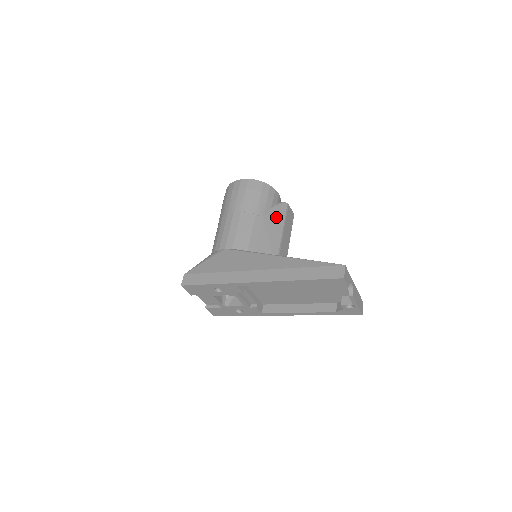
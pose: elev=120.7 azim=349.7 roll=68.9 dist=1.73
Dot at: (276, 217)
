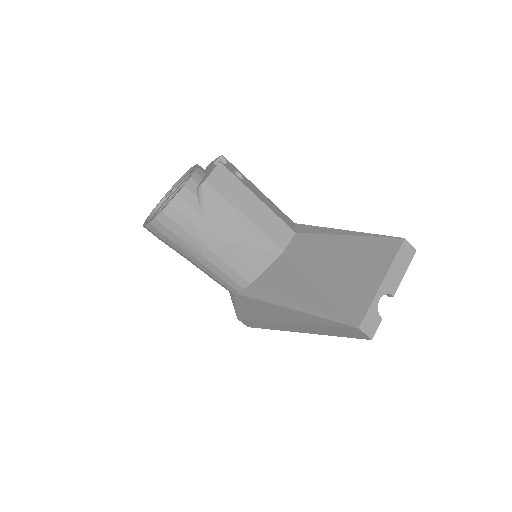
Dot at: (219, 217)
